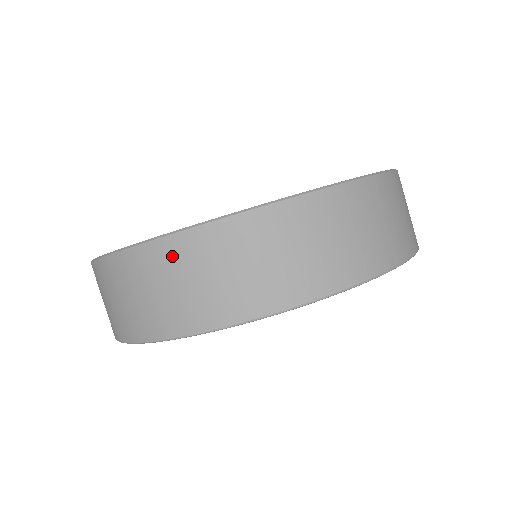
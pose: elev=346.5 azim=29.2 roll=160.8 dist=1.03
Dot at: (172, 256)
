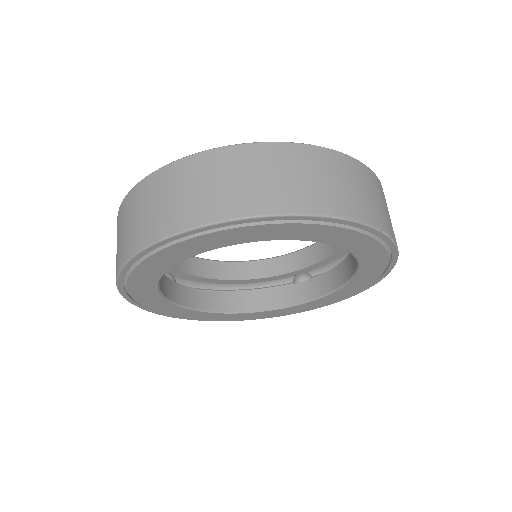
Dot at: (195, 168)
